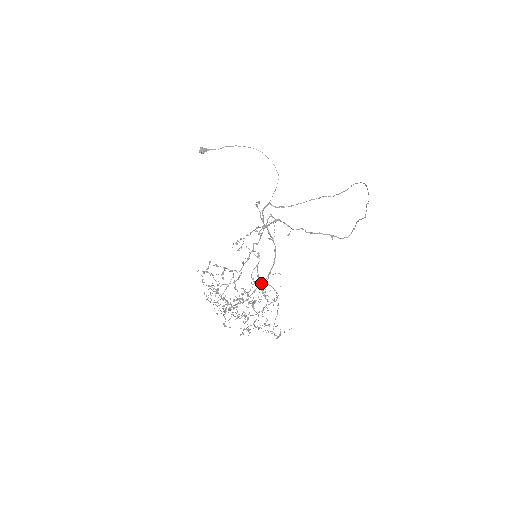
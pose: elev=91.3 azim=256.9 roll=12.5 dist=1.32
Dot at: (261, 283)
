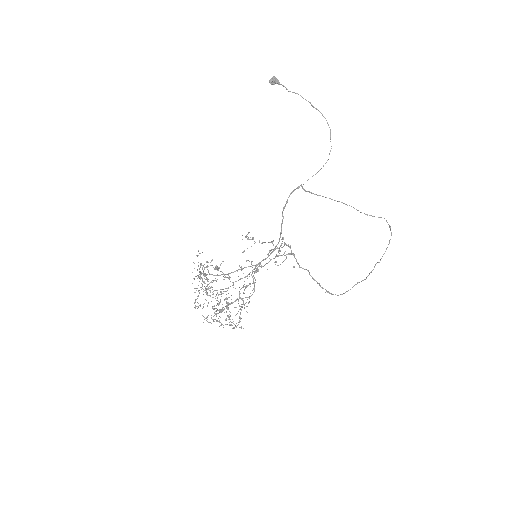
Dot at: occluded
